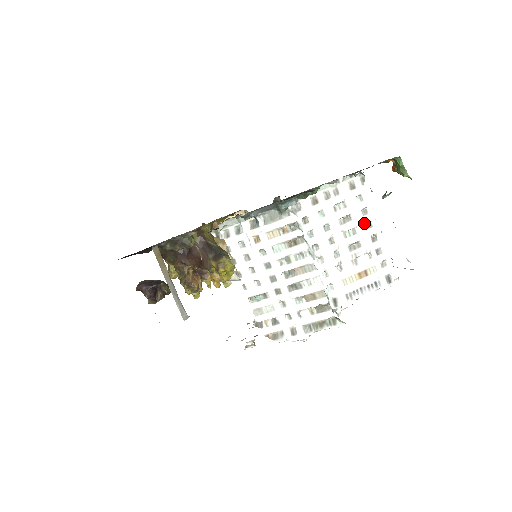
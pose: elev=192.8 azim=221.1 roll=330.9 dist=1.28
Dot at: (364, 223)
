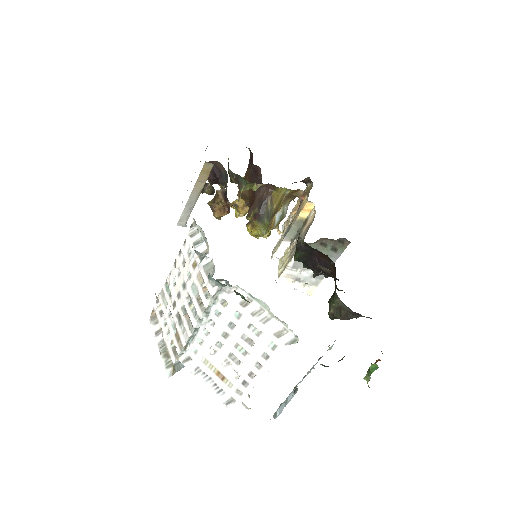
Dot at: (257, 360)
